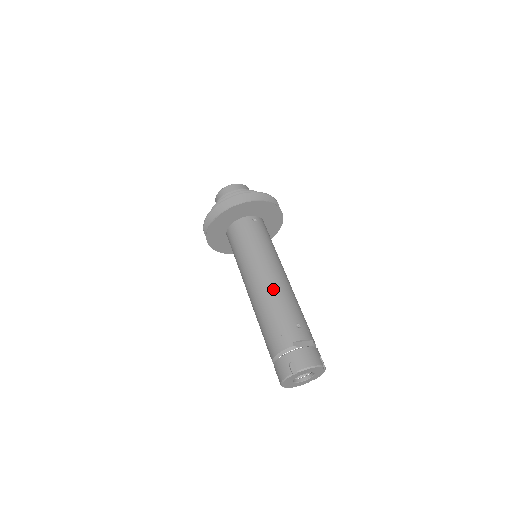
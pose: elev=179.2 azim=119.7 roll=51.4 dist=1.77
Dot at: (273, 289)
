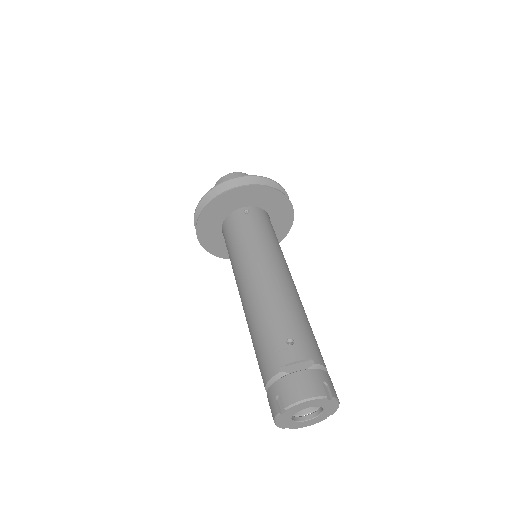
Dot at: (260, 296)
